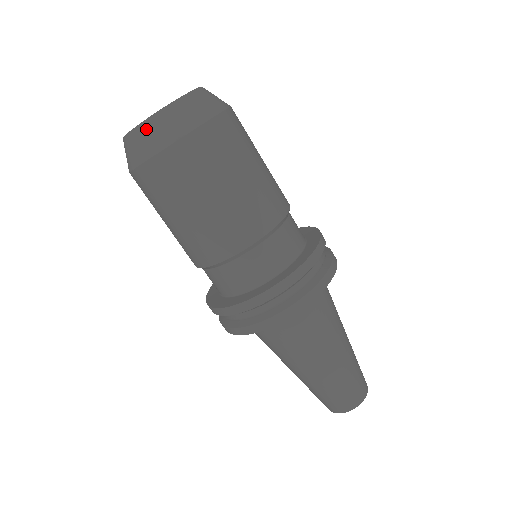
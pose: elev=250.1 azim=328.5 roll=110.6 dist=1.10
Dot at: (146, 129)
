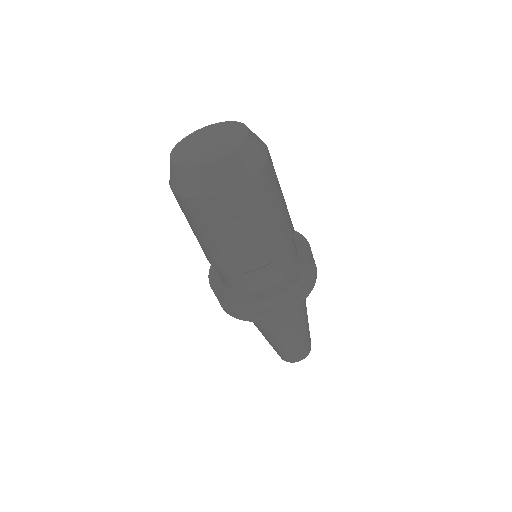
Dot at: (183, 174)
